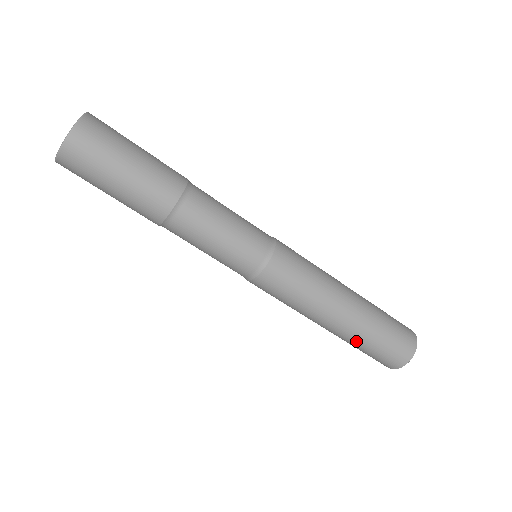
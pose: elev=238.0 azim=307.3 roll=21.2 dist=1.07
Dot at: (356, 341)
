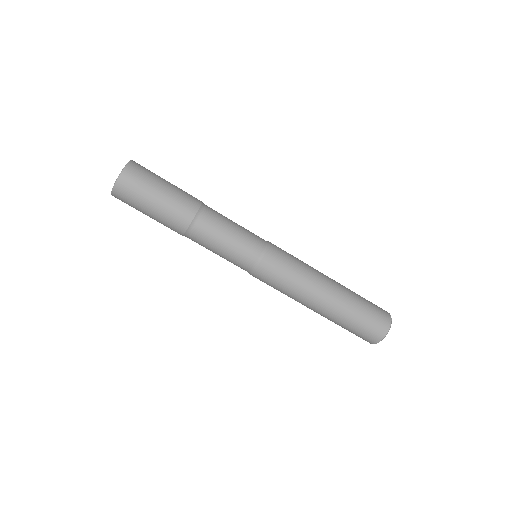
Dot at: (341, 318)
